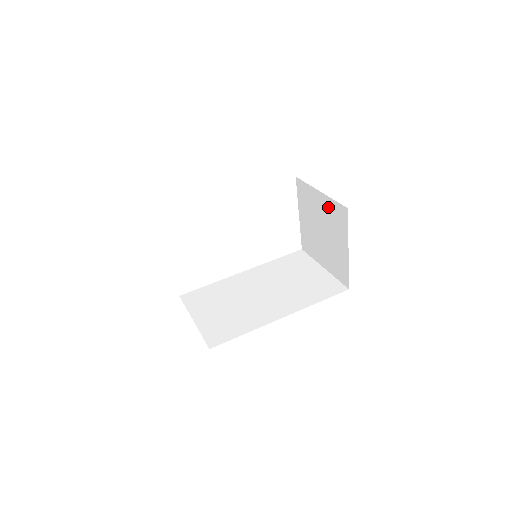
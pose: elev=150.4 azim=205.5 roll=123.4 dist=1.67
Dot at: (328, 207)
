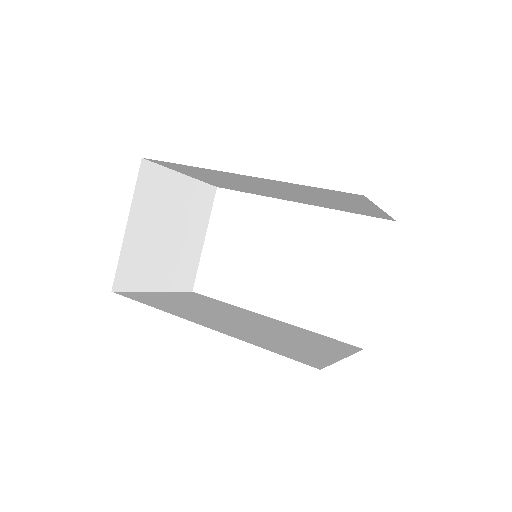
Dot at: occluded
